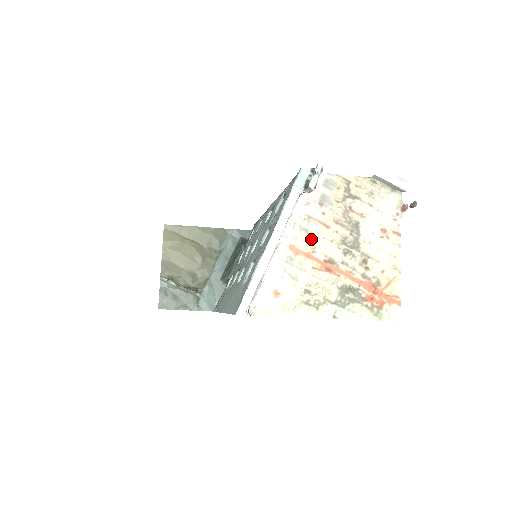
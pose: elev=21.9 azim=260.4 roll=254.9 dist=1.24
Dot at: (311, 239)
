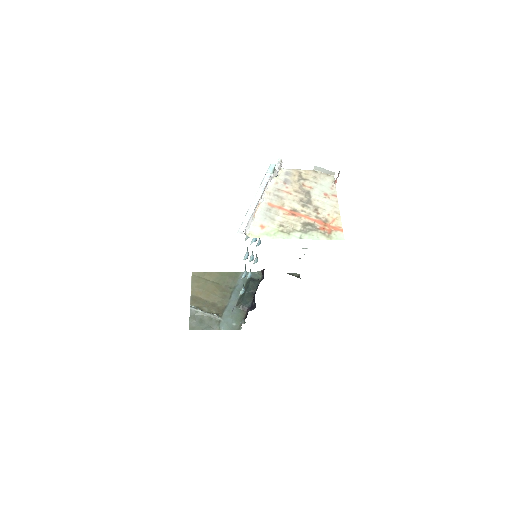
Dot at: (281, 200)
